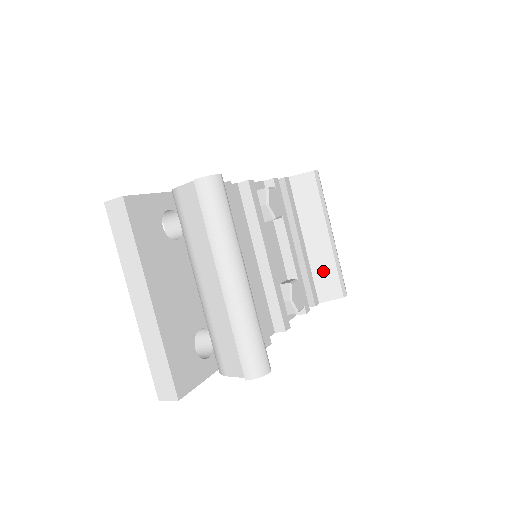
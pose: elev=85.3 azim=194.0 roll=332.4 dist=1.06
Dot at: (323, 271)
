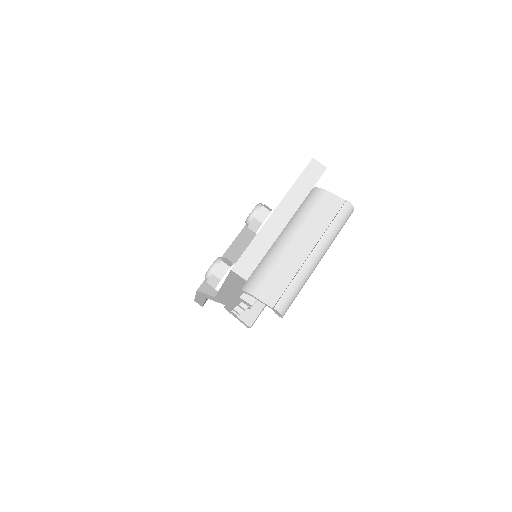
Dot at: (256, 302)
